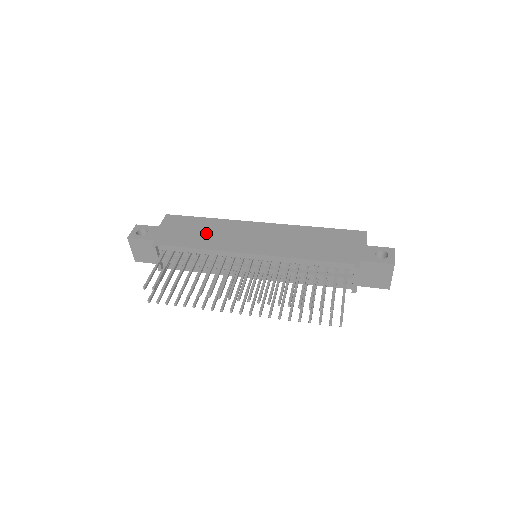
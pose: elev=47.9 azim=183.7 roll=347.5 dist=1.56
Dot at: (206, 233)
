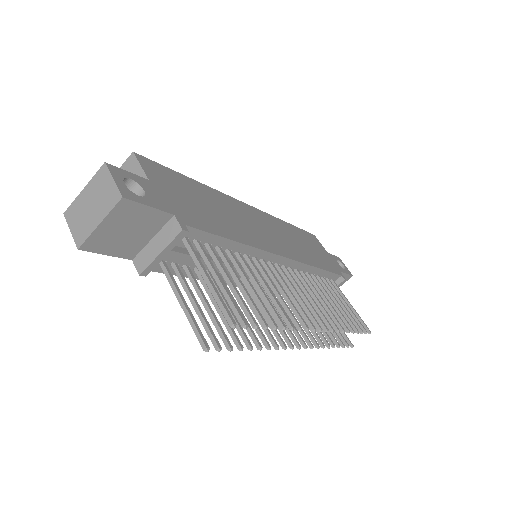
Dot at: (220, 212)
